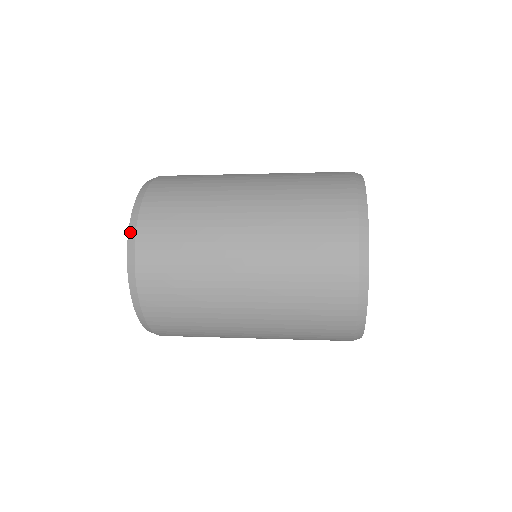
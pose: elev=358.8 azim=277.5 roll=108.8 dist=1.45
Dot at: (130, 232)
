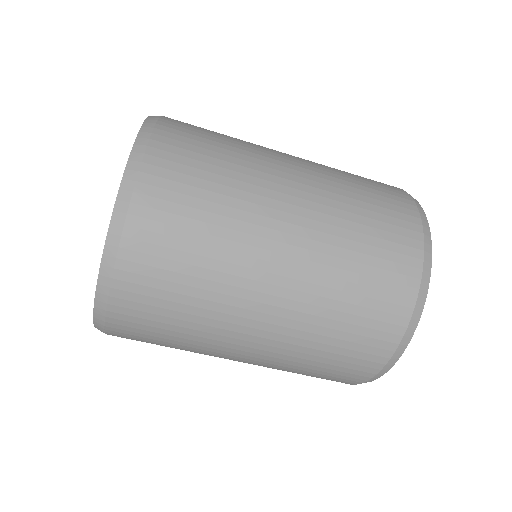
Dot at: (121, 196)
